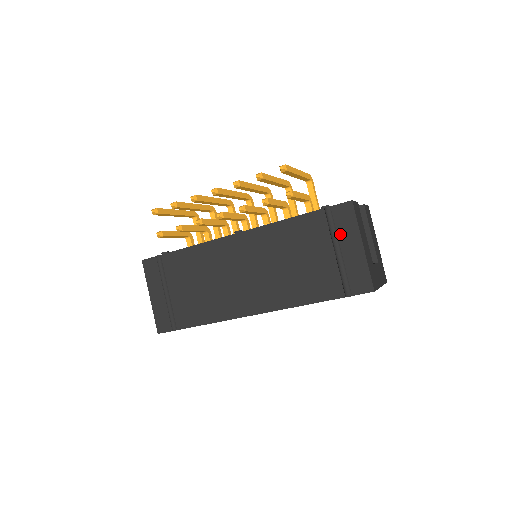
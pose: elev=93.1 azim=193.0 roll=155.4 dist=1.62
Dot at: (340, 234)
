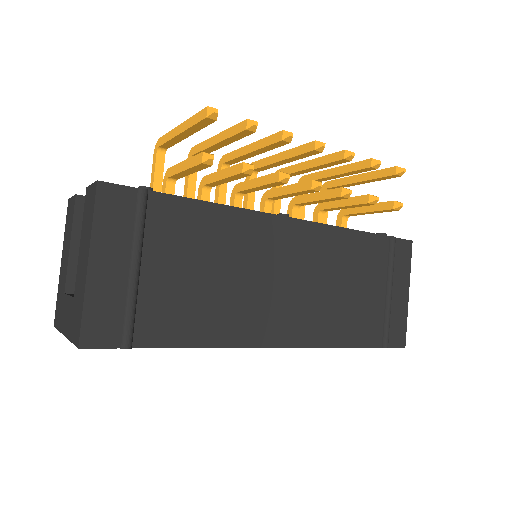
Dot at: (395, 272)
